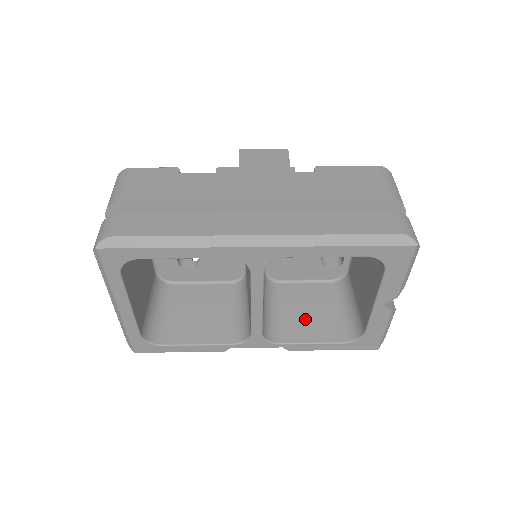
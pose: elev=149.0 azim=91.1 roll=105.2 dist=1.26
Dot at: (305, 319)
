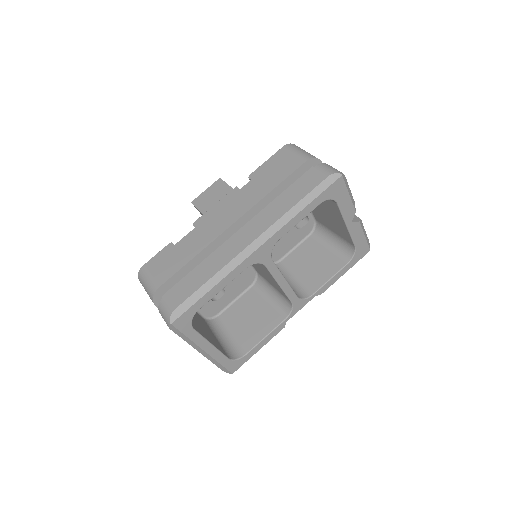
Dot at: (314, 269)
